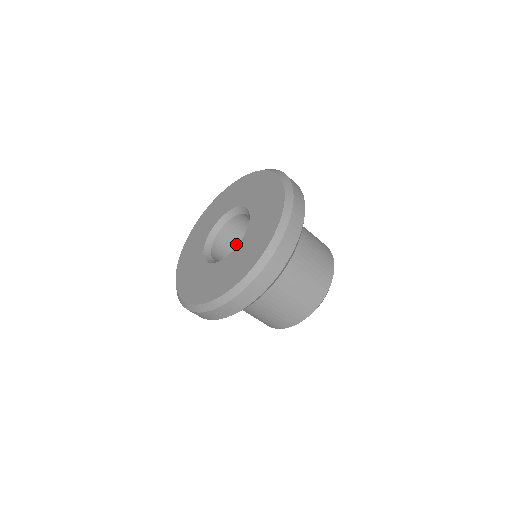
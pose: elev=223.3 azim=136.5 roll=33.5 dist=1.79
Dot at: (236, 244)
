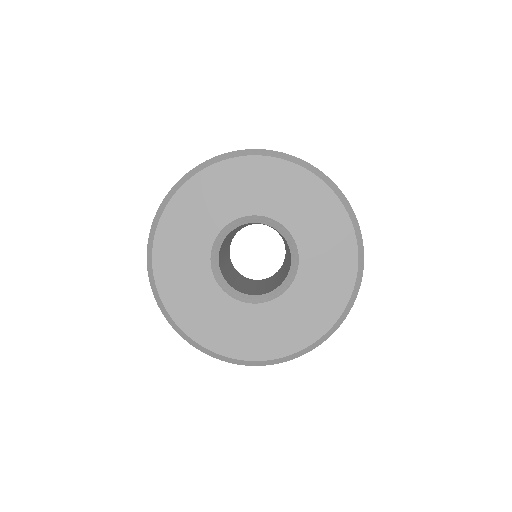
Dot at: (233, 231)
